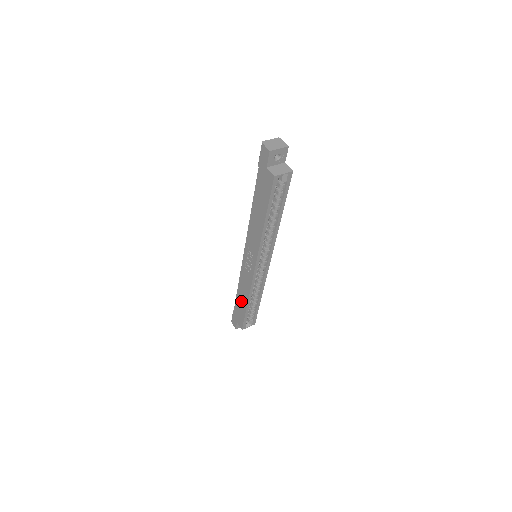
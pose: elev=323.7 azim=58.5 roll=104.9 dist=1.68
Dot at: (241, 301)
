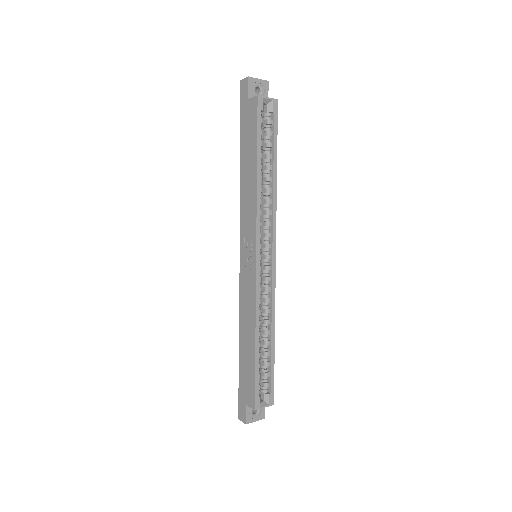
Dot at: (246, 349)
